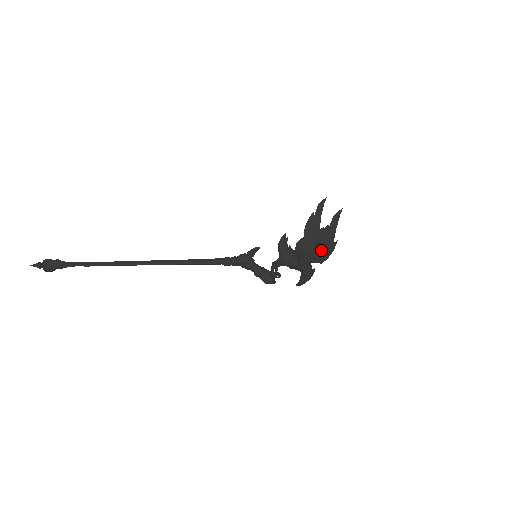
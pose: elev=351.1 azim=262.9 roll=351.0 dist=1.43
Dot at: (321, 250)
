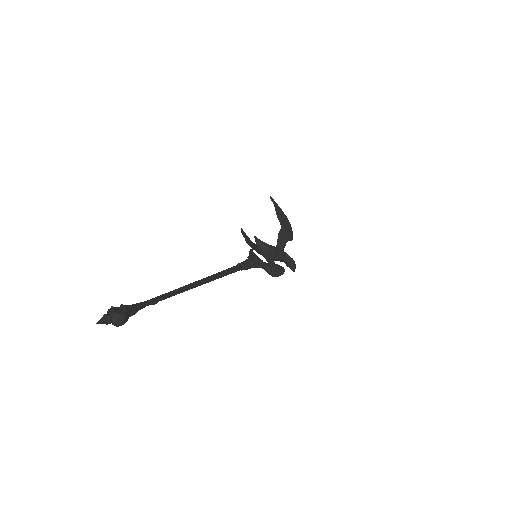
Dot at: (286, 225)
